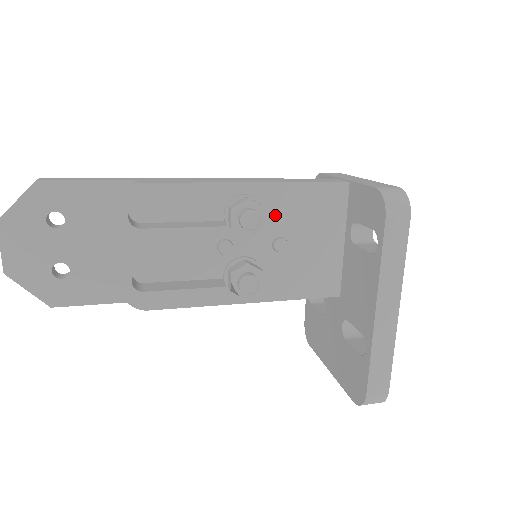
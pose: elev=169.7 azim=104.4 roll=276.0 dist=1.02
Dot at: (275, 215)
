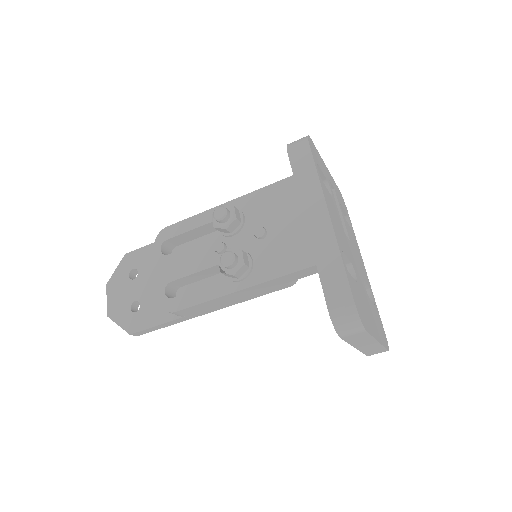
Dot at: (253, 215)
